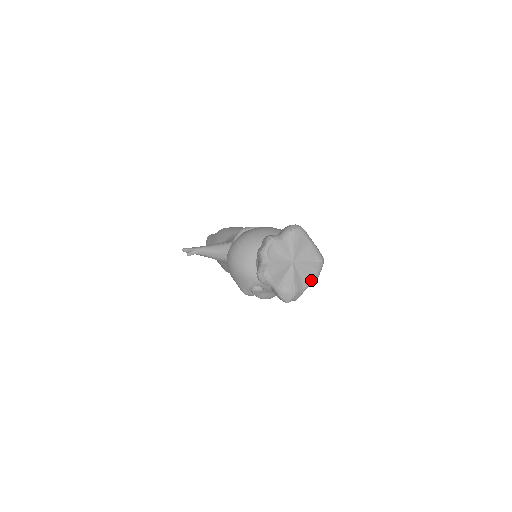
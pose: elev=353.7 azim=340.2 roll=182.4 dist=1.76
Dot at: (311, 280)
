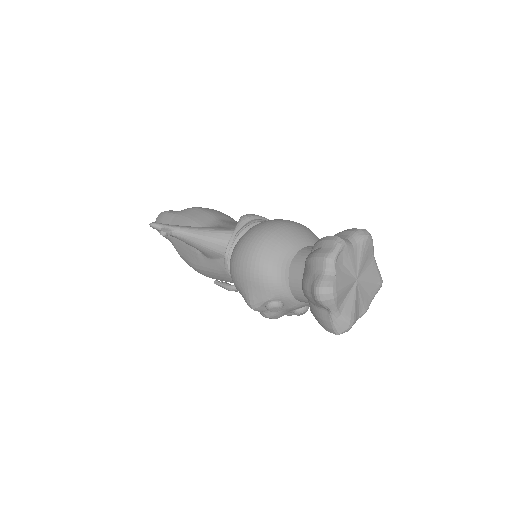
Dot at: (367, 307)
